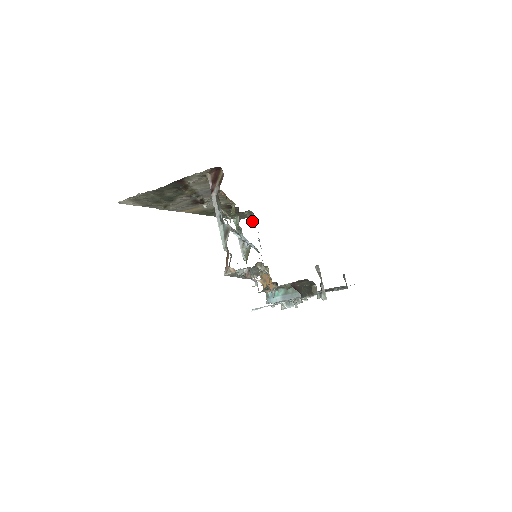
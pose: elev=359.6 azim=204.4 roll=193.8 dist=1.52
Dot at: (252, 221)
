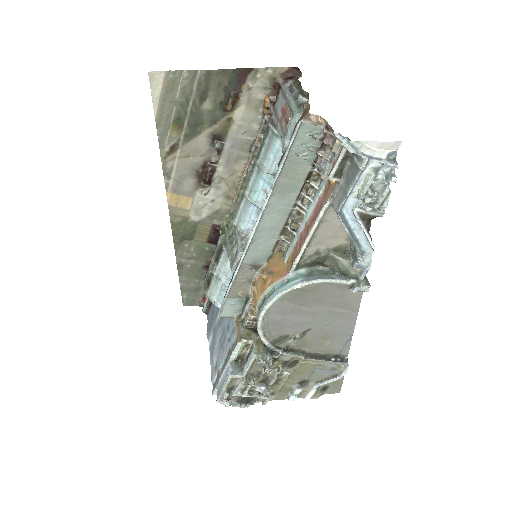
Dot at: (206, 303)
